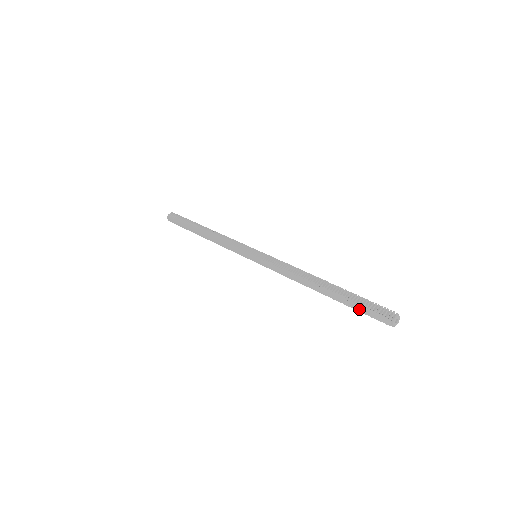
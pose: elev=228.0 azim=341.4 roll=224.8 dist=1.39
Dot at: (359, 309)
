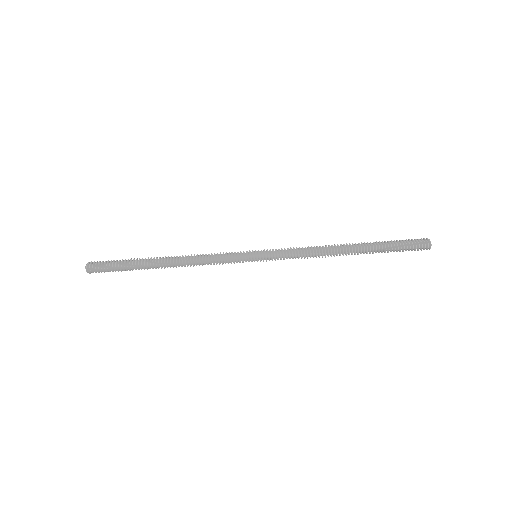
Dot at: (398, 248)
